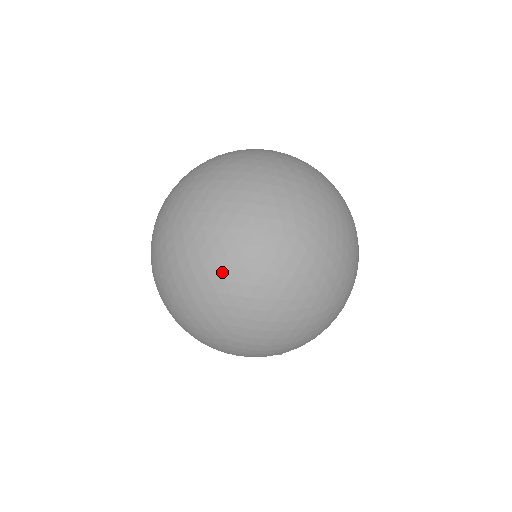
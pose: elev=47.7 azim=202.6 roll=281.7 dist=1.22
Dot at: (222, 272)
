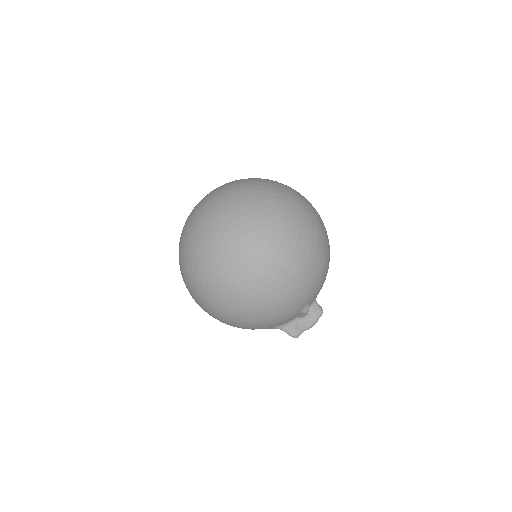
Dot at: (191, 254)
